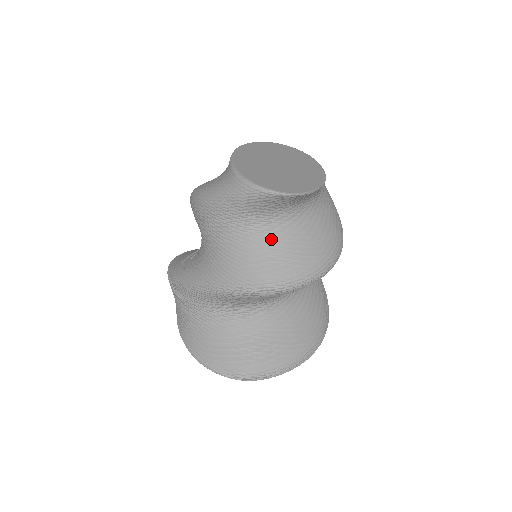
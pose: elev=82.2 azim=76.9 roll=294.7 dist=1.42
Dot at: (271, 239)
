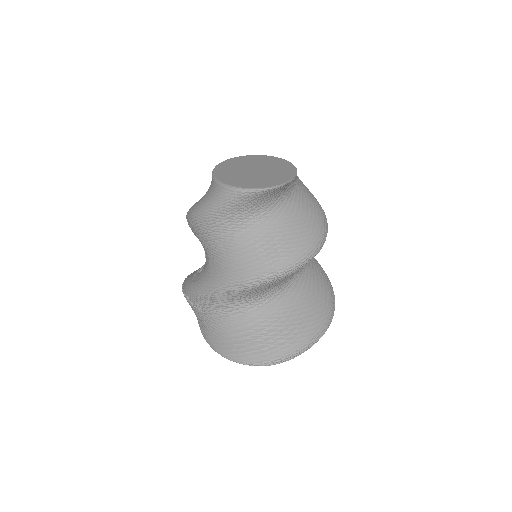
Dot at: (263, 232)
